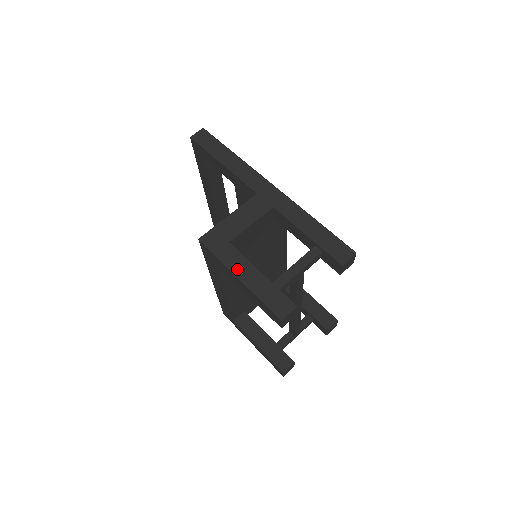
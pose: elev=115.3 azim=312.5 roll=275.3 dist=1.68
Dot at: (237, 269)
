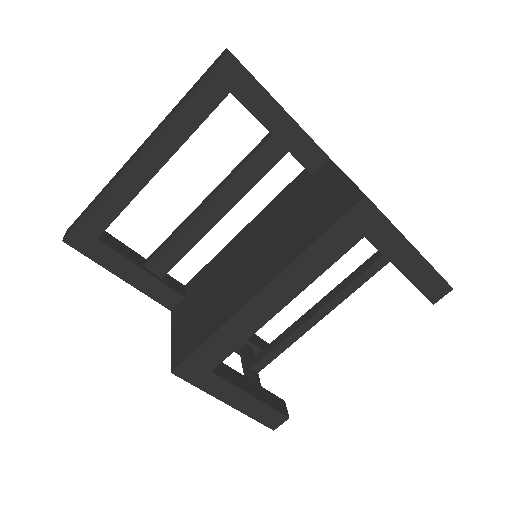
Dot at: occluded
